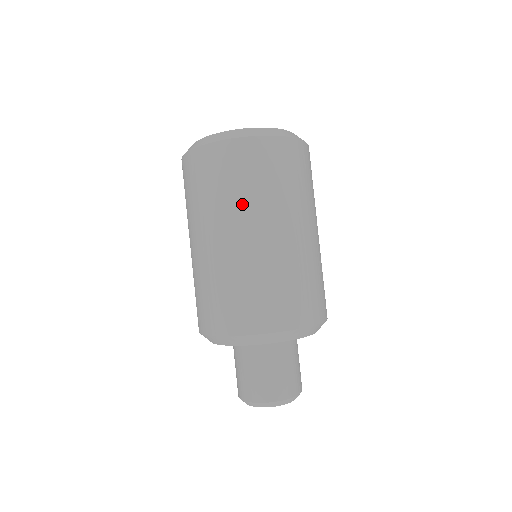
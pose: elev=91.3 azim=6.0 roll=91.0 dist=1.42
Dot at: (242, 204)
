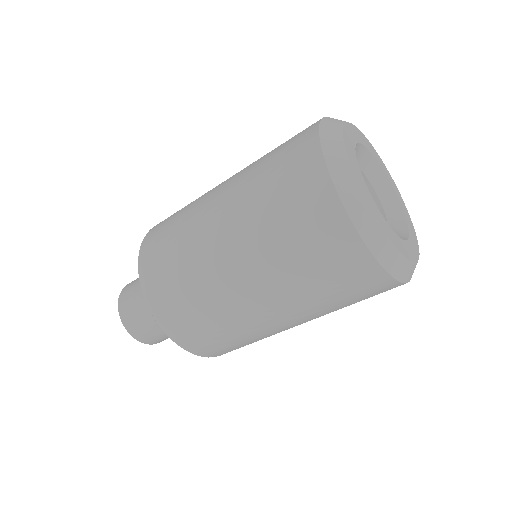
Dot at: (319, 311)
